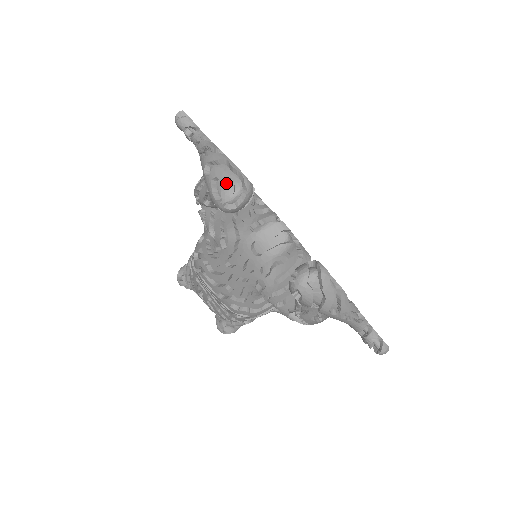
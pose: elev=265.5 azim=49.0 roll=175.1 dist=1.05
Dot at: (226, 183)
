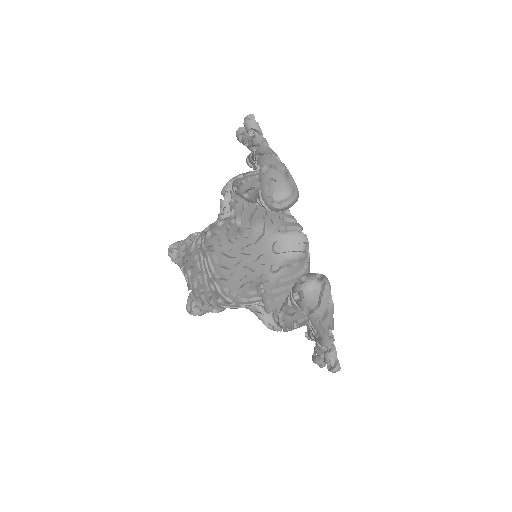
Dot at: (281, 186)
